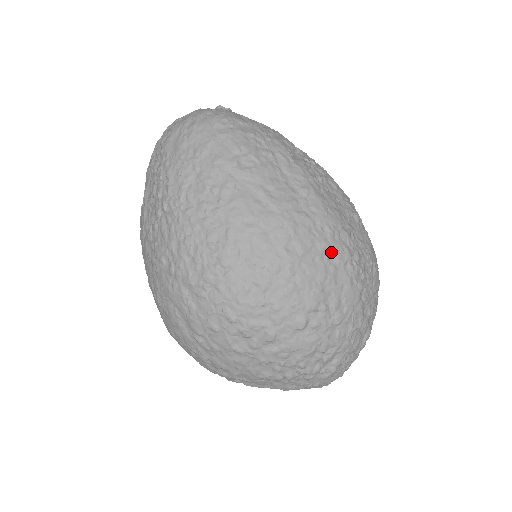
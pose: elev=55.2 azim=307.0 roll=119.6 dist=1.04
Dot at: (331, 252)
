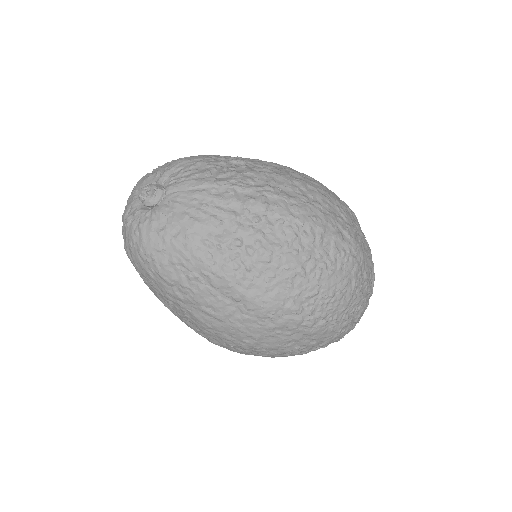
Dot at: (280, 328)
